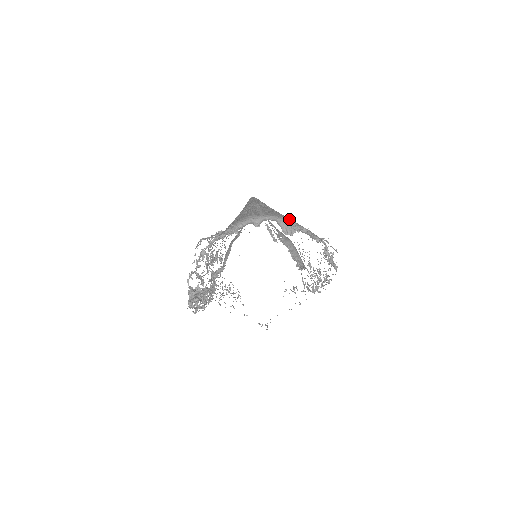
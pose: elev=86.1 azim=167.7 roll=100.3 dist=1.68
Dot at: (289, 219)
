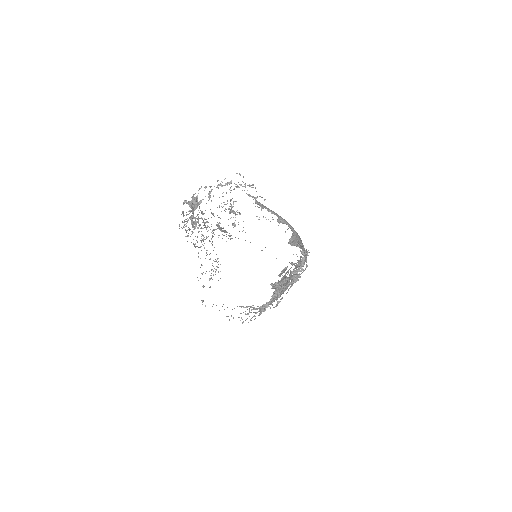
Dot at: occluded
